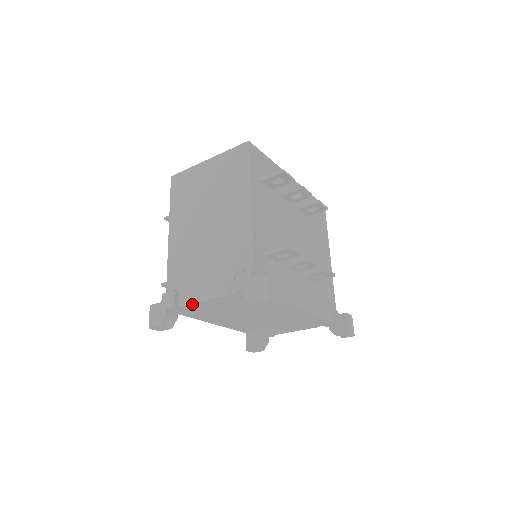
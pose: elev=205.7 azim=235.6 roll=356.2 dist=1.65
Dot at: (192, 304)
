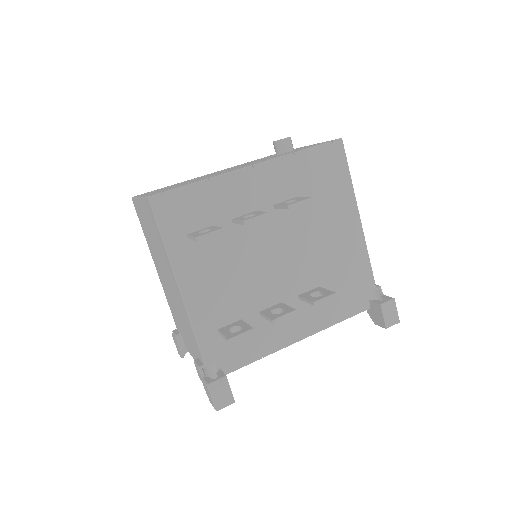
Dot at: occluded
